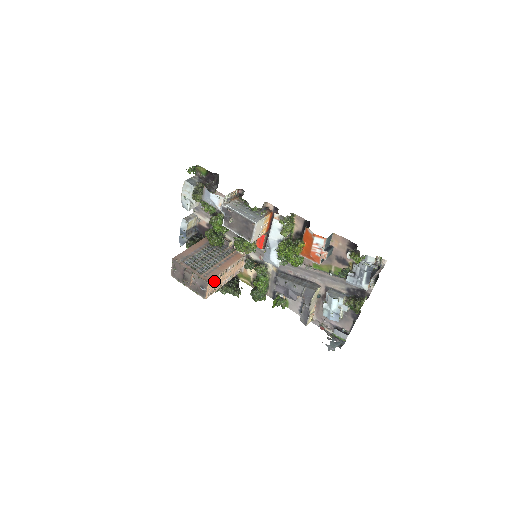
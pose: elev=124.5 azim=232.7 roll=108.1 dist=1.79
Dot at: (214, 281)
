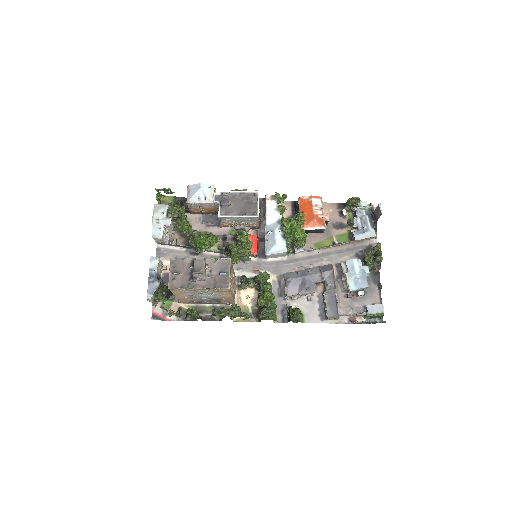
Dot at: (231, 269)
